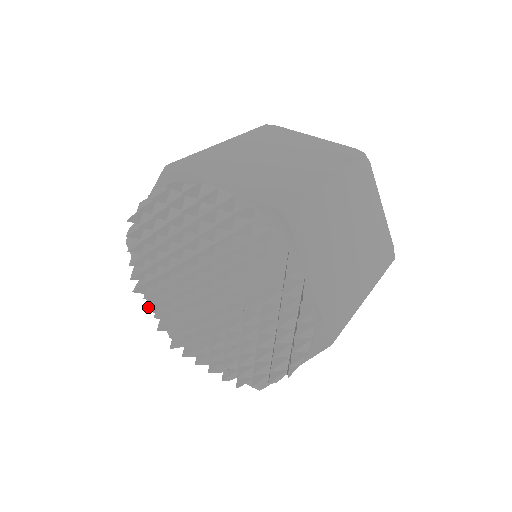
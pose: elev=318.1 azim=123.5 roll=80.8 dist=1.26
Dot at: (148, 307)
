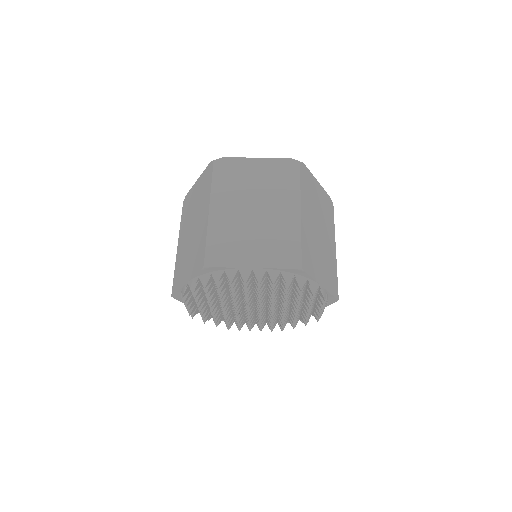
Dot at: (205, 320)
